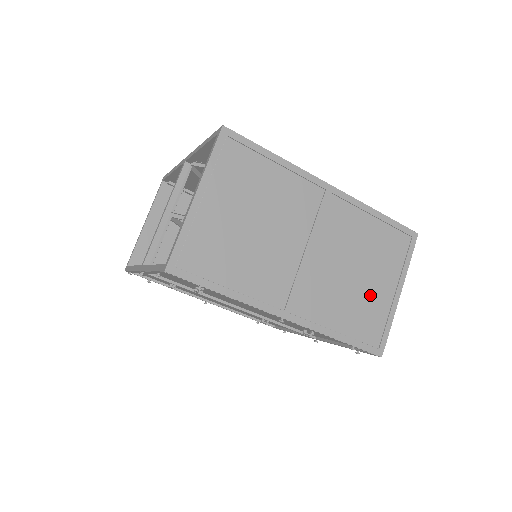
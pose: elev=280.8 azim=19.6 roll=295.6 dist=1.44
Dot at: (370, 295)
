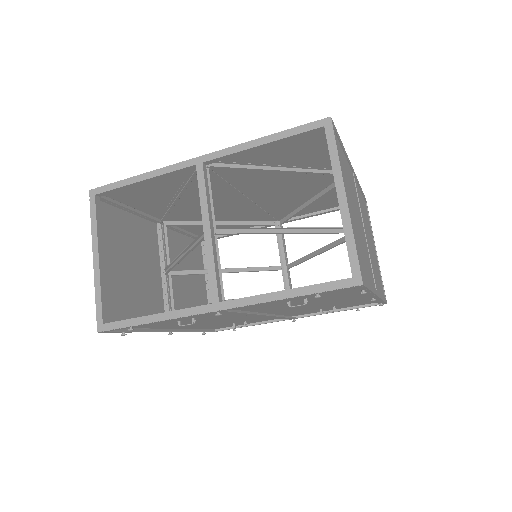
Dot at: (375, 257)
